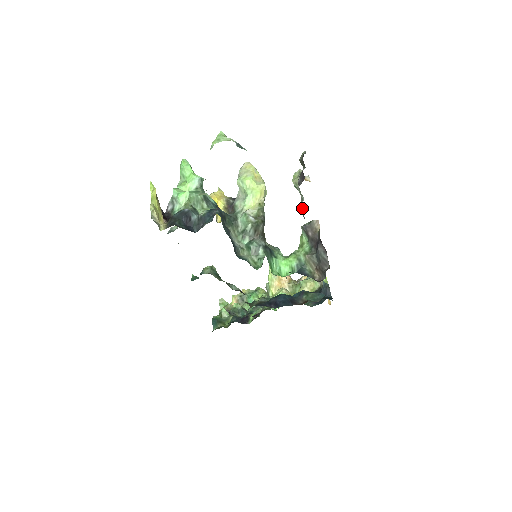
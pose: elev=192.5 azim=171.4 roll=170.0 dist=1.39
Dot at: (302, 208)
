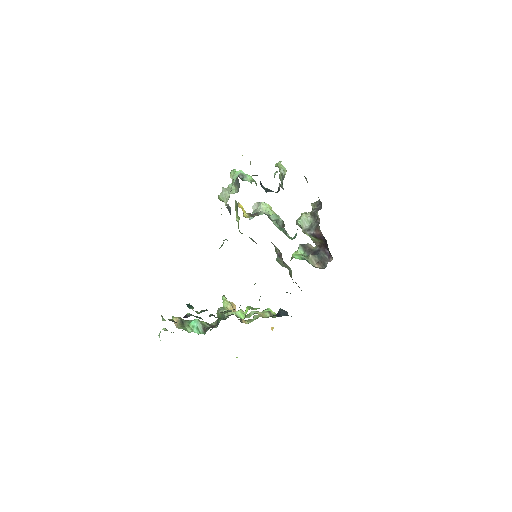
Dot at: (314, 226)
